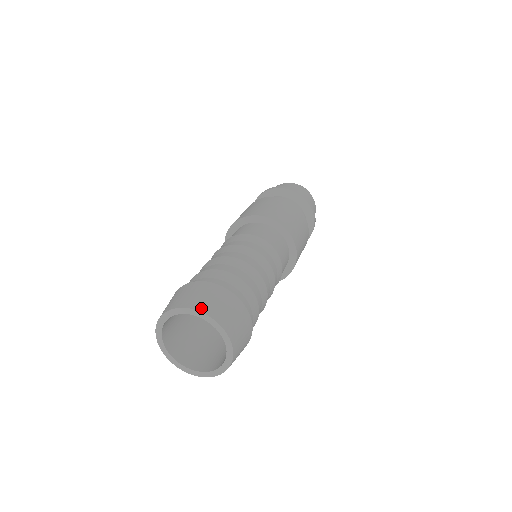
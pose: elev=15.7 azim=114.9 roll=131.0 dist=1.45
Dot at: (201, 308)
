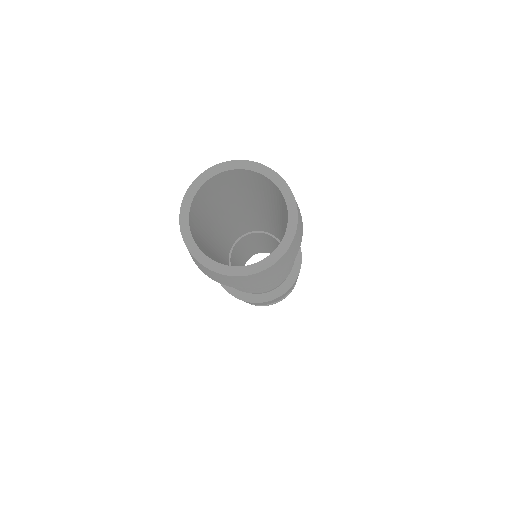
Dot at: (266, 167)
